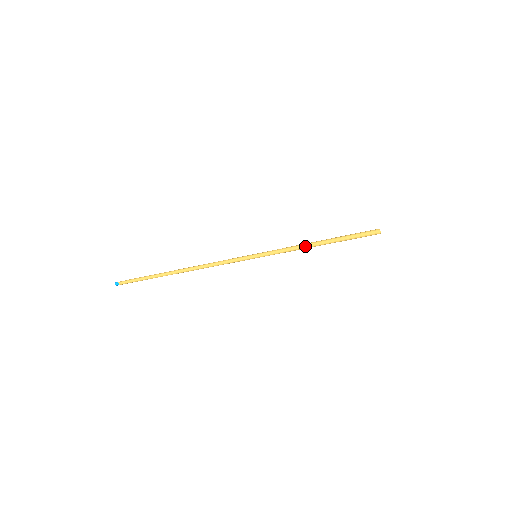
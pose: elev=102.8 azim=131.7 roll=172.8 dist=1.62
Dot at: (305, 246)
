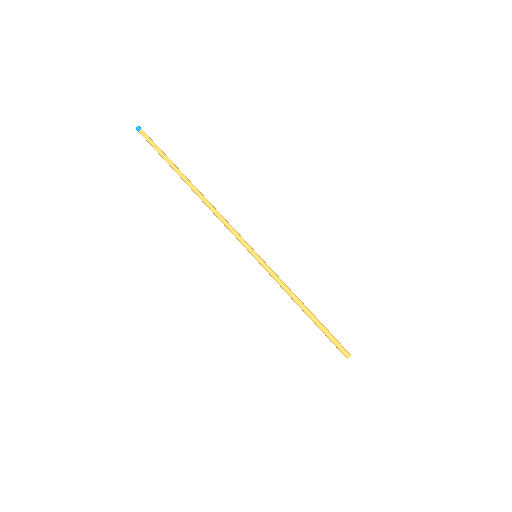
Dot at: (294, 298)
